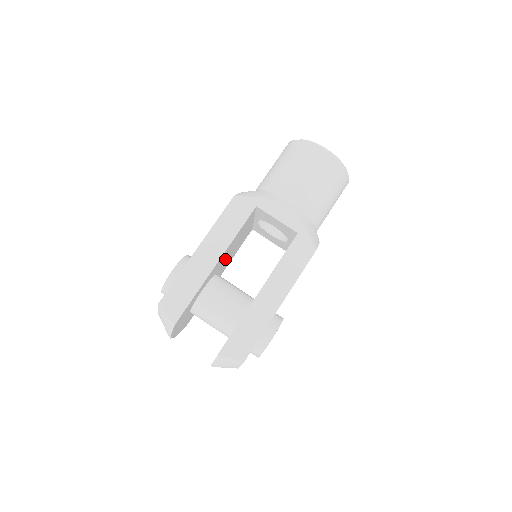
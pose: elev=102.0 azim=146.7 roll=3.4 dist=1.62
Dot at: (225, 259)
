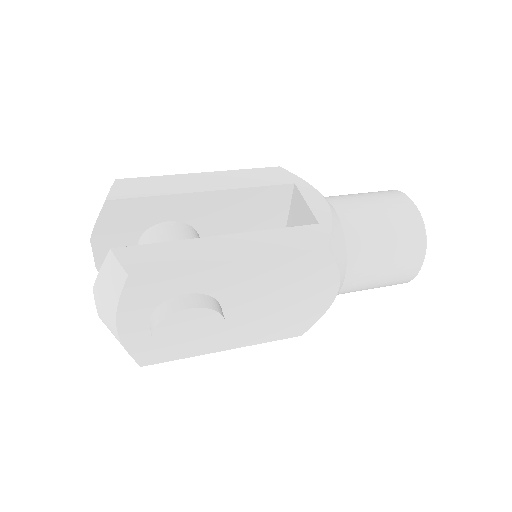
Dot at: (221, 231)
